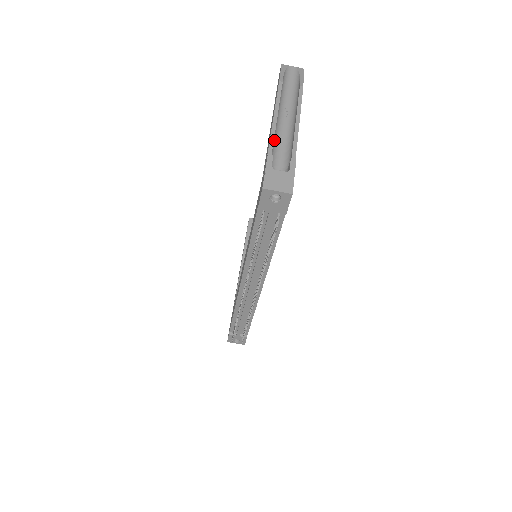
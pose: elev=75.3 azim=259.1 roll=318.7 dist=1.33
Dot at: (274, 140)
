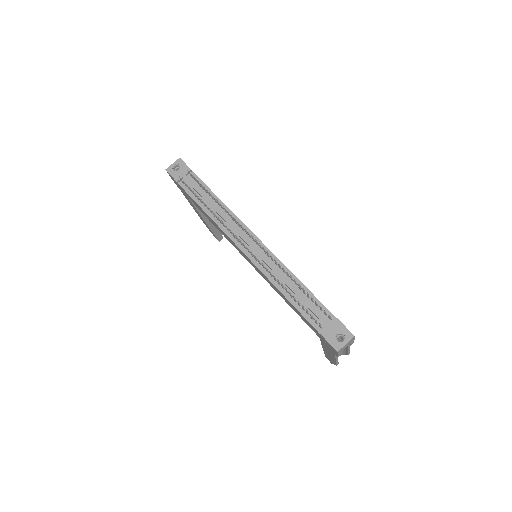
Dot at: occluded
